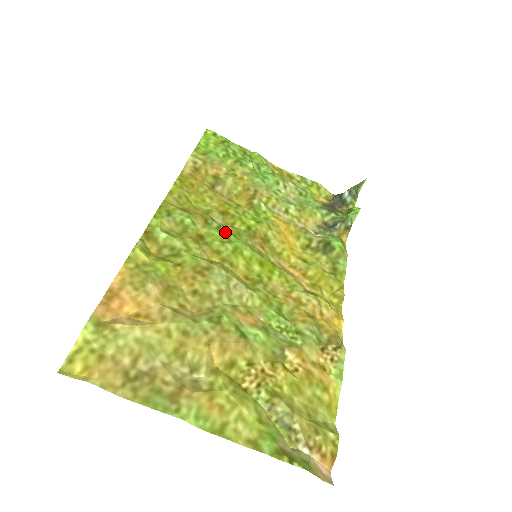
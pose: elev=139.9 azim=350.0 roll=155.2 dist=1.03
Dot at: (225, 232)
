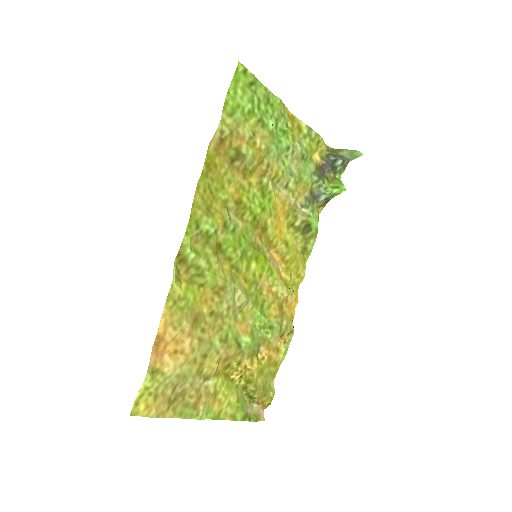
Dot at: (238, 235)
